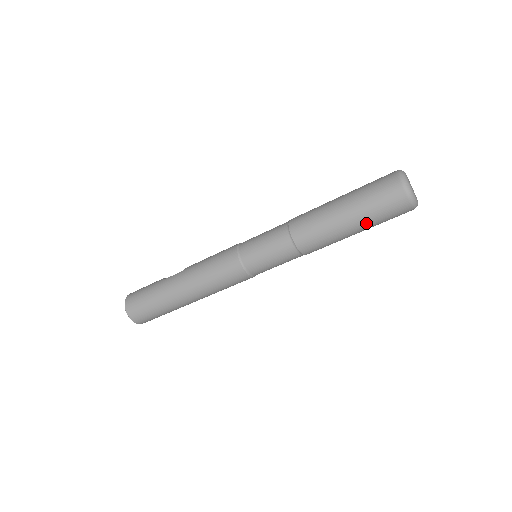
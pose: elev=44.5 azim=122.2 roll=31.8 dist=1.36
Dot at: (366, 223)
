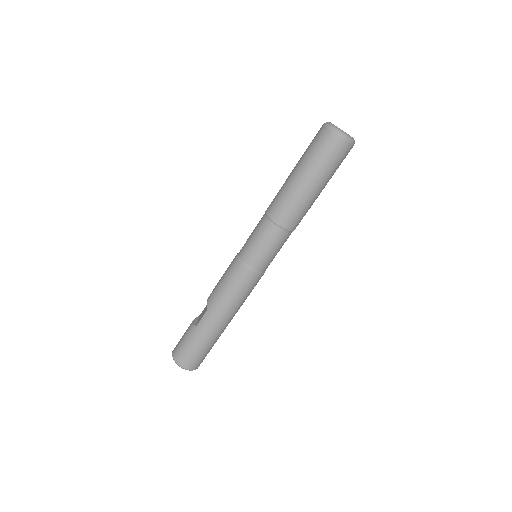
Dot at: (329, 179)
